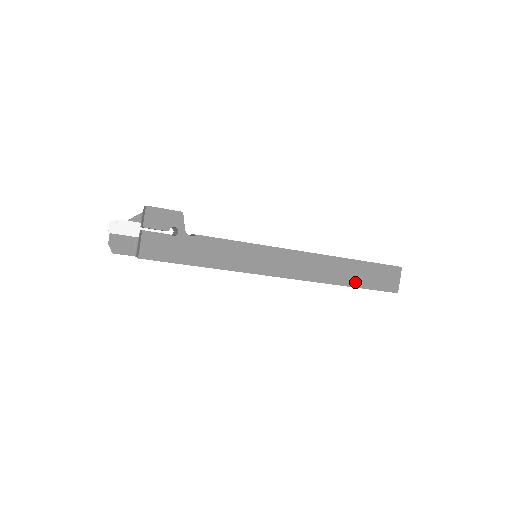
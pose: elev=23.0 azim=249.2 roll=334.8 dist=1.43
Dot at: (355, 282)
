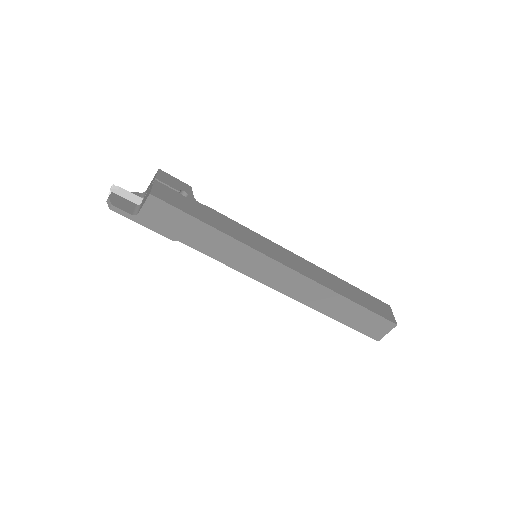
Dot at: (355, 300)
